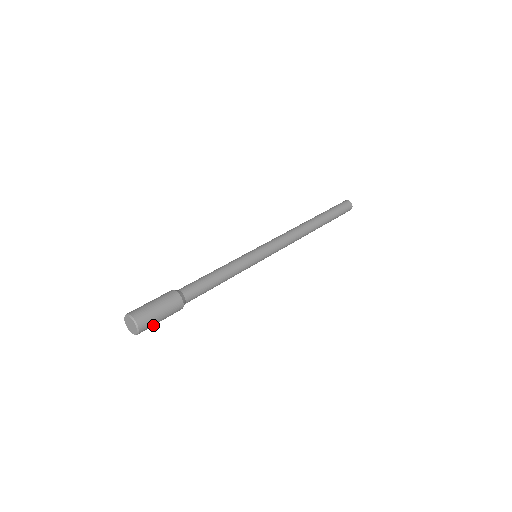
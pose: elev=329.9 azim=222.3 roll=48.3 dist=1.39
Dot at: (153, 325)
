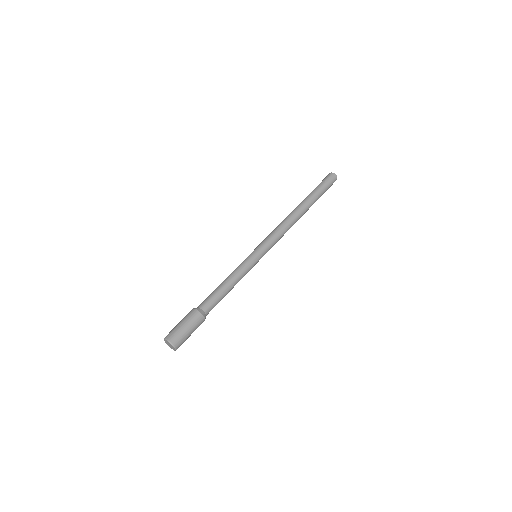
Dot at: (185, 340)
